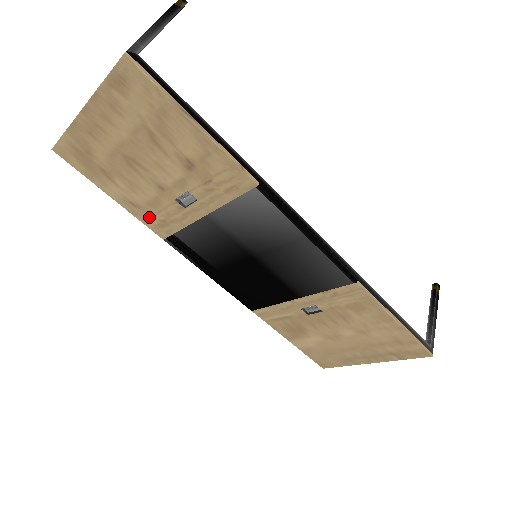
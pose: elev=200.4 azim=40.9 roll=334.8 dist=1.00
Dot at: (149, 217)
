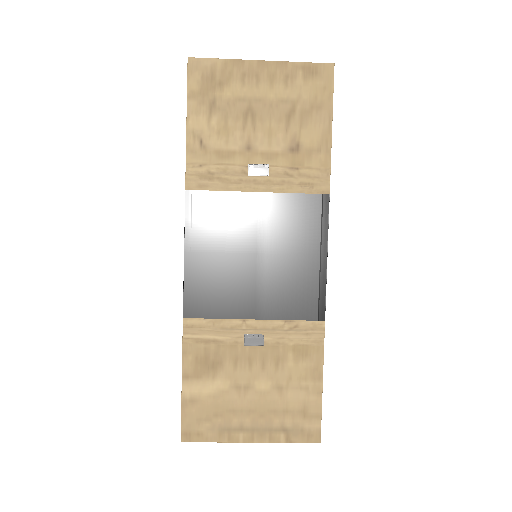
Dot at: (201, 162)
